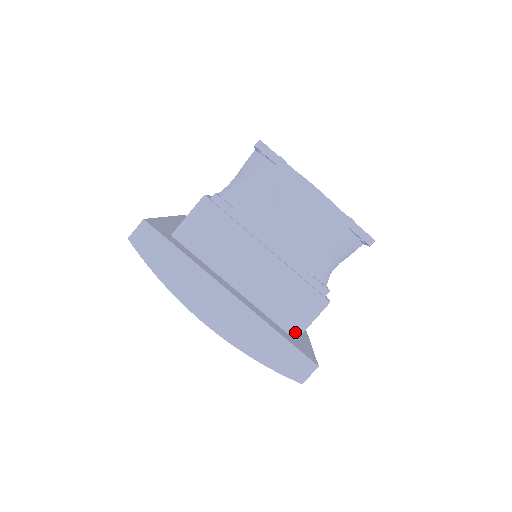
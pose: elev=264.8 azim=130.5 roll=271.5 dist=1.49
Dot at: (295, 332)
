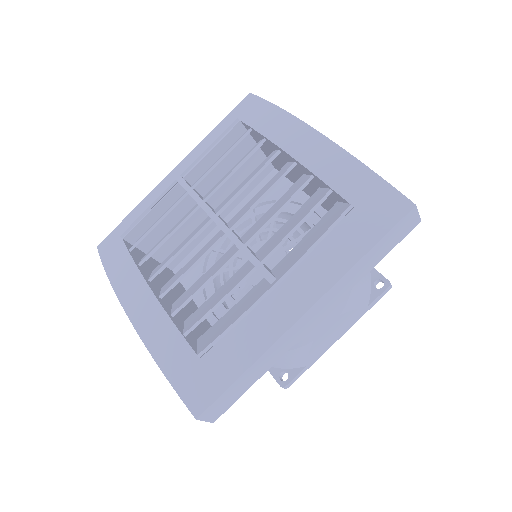
Dot at: occluded
